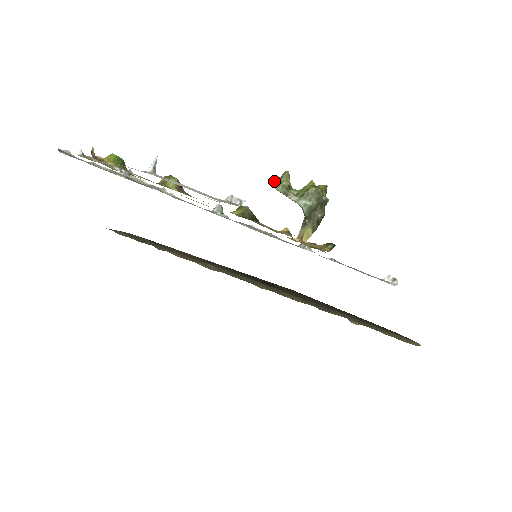
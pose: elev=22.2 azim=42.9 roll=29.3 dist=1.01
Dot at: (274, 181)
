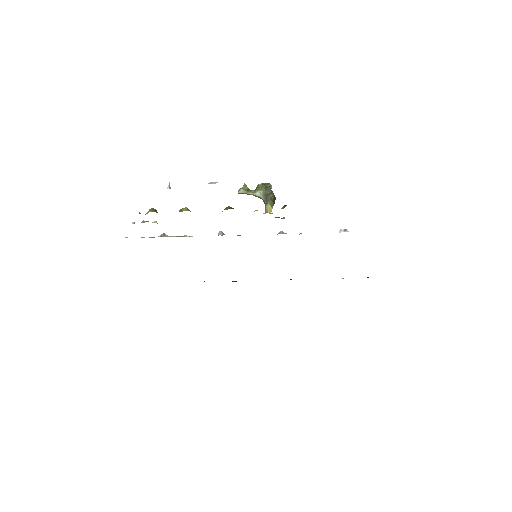
Dot at: (239, 190)
